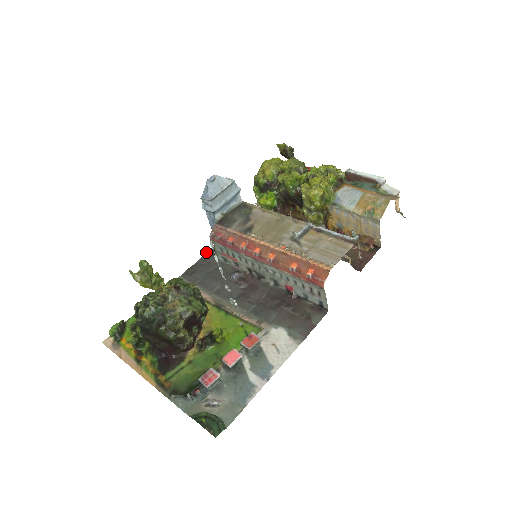
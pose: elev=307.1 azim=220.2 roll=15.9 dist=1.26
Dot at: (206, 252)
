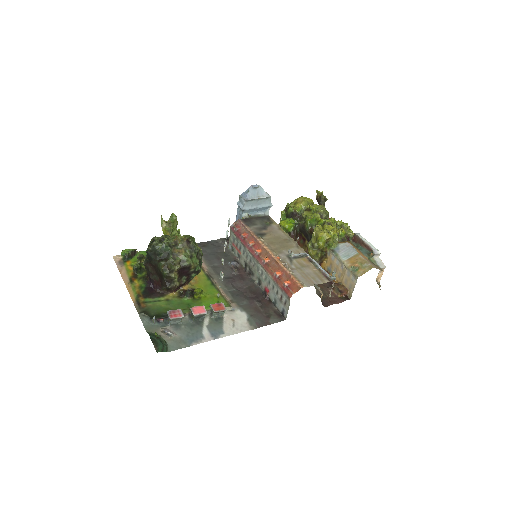
Dot at: (222, 238)
